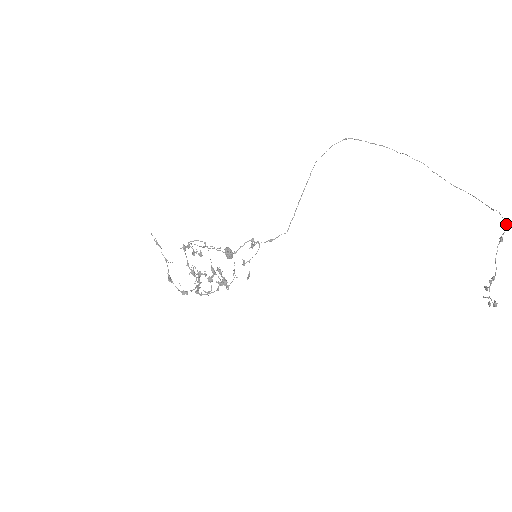
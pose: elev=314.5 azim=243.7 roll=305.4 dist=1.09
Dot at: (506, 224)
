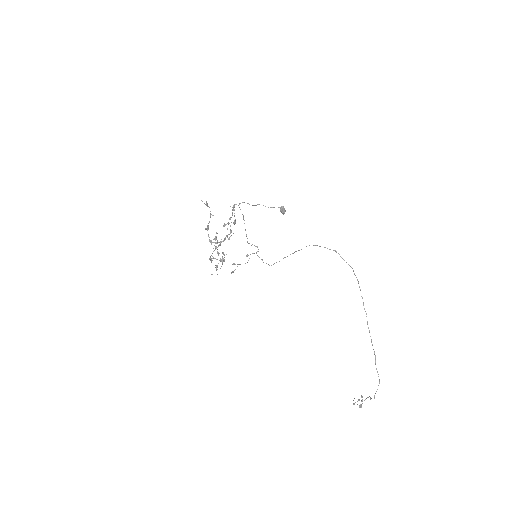
Dot at: (374, 398)
